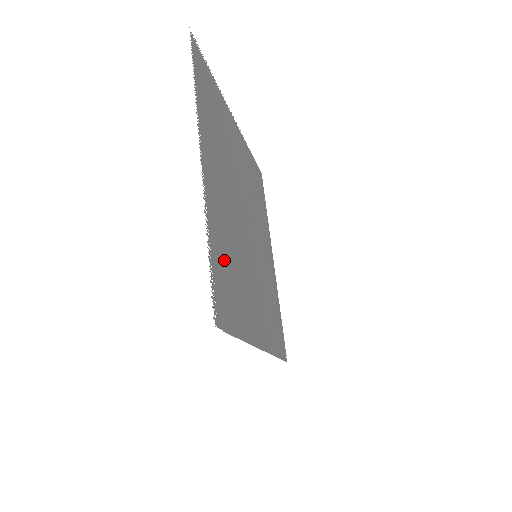
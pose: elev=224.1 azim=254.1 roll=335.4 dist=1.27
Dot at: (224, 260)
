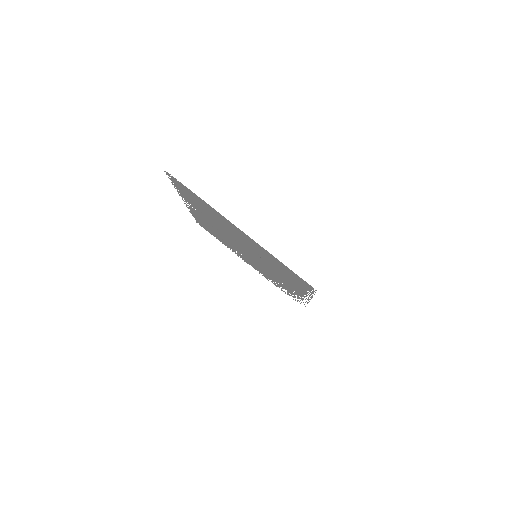
Dot at: (191, 199)
